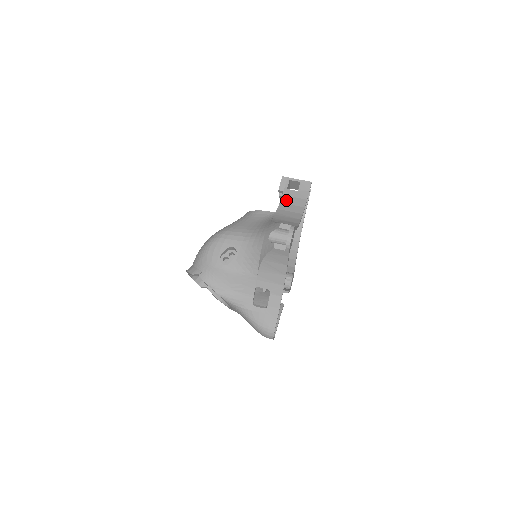
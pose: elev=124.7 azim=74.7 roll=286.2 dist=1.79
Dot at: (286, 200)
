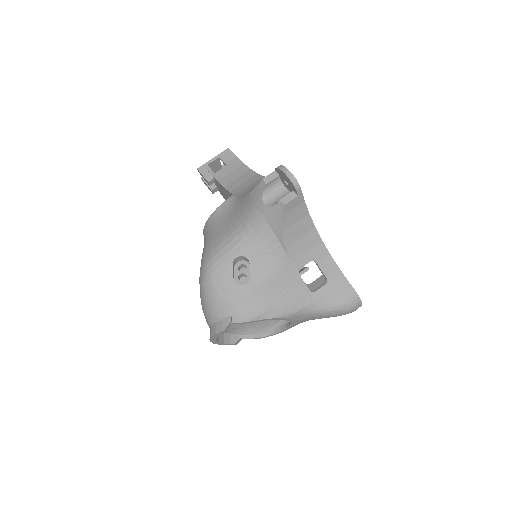
Dot at: (226, 180)
